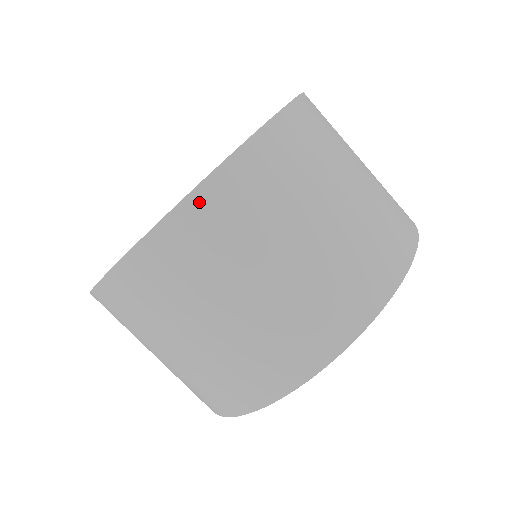
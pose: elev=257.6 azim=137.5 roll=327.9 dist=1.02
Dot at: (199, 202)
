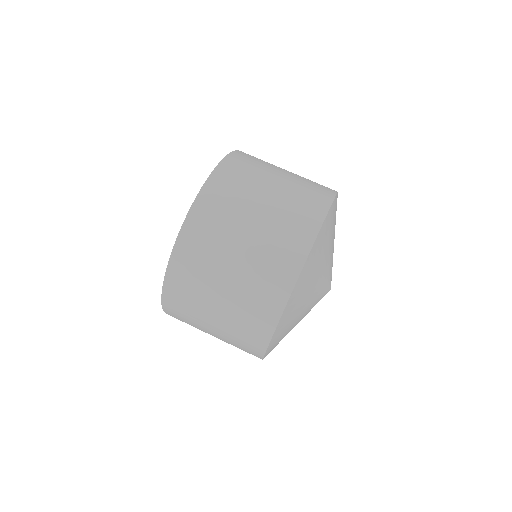
Dot at: (190, 225)
